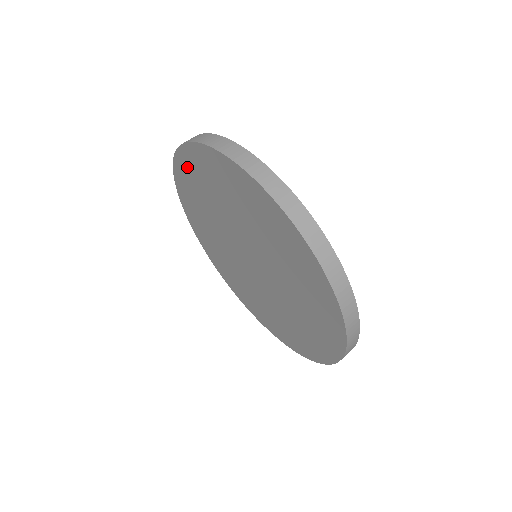
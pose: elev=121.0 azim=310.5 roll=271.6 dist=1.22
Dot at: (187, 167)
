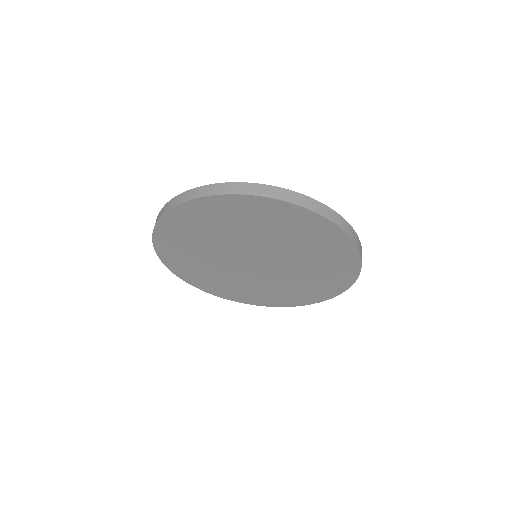
Dot at: (168, 239)
